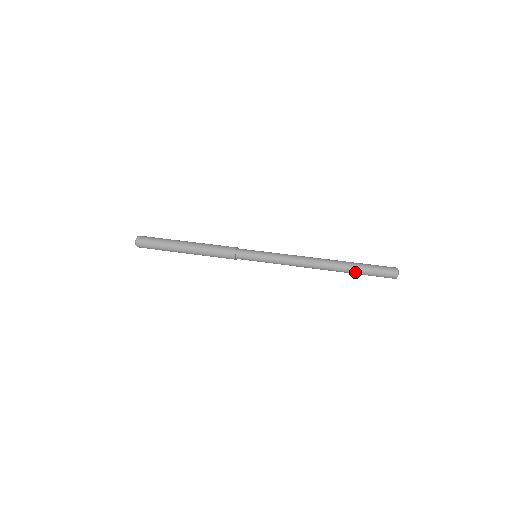
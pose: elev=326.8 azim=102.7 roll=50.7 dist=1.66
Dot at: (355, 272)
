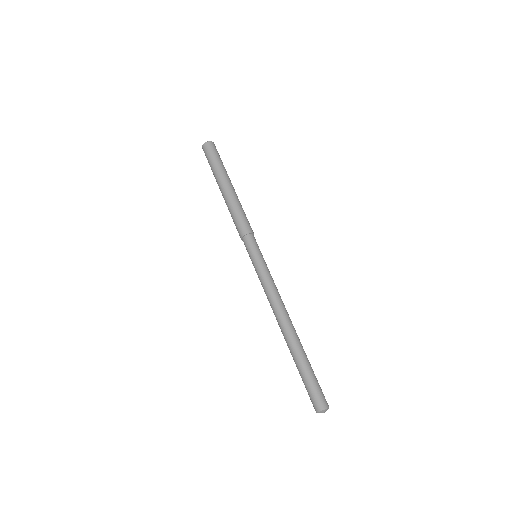
Dot at: (298, 363)
